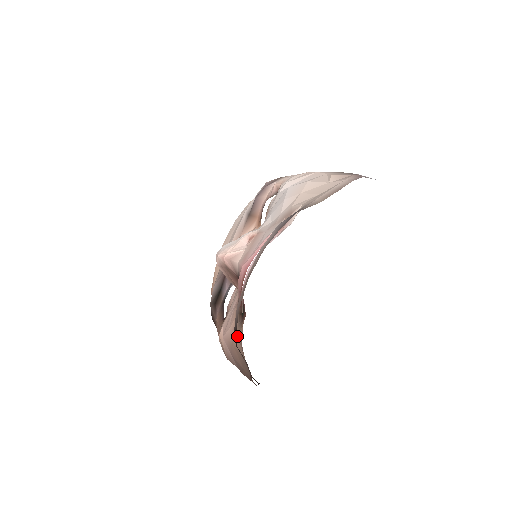
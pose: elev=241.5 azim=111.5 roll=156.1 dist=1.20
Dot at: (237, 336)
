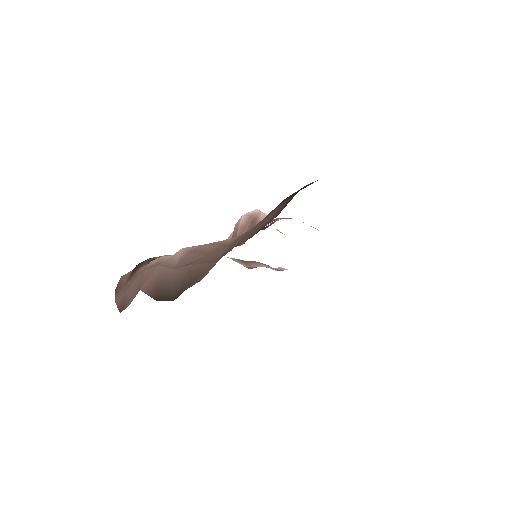
Dot at: (227, 240)
